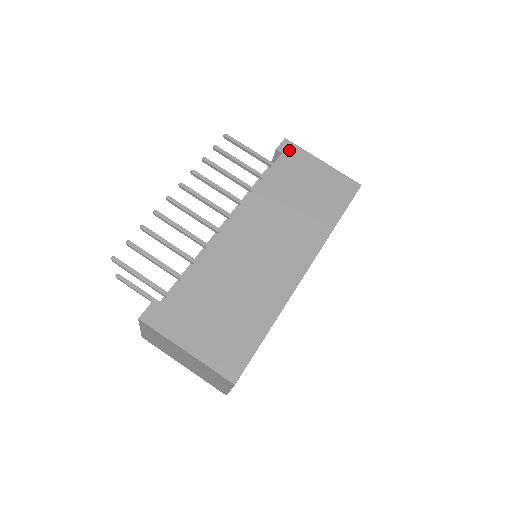
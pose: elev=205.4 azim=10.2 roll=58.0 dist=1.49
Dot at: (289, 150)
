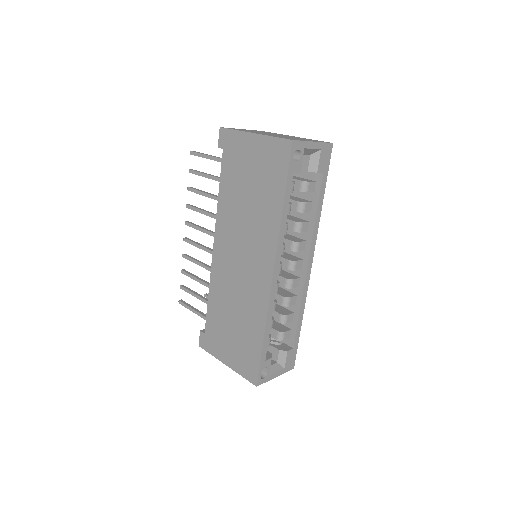
Dot at: (226, 141)
